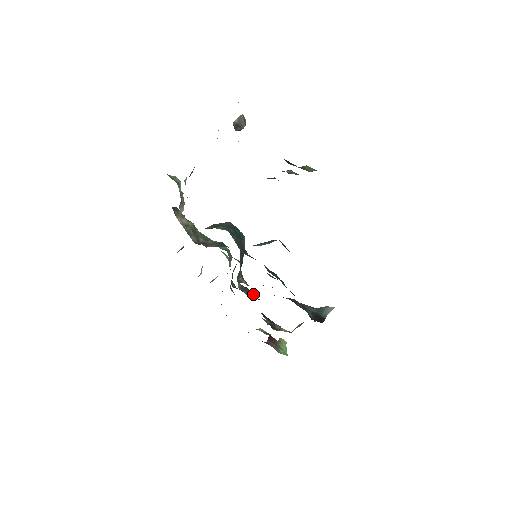
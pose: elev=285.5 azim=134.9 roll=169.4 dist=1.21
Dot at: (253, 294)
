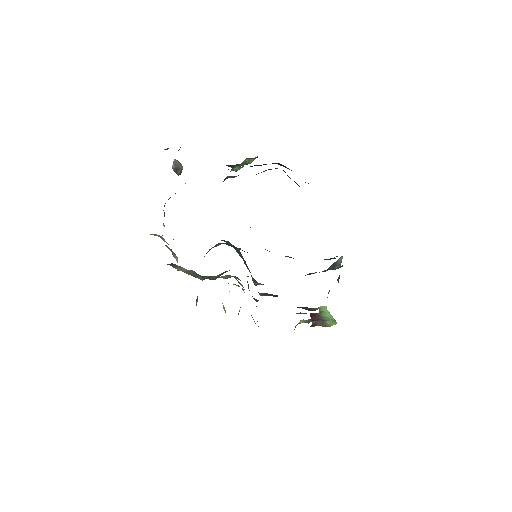
Dot at: (276, 295)
